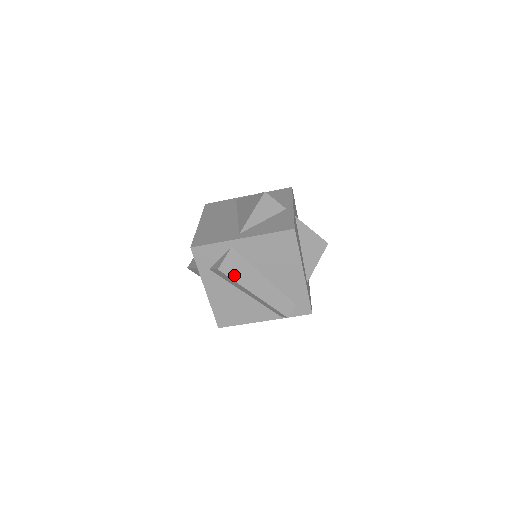
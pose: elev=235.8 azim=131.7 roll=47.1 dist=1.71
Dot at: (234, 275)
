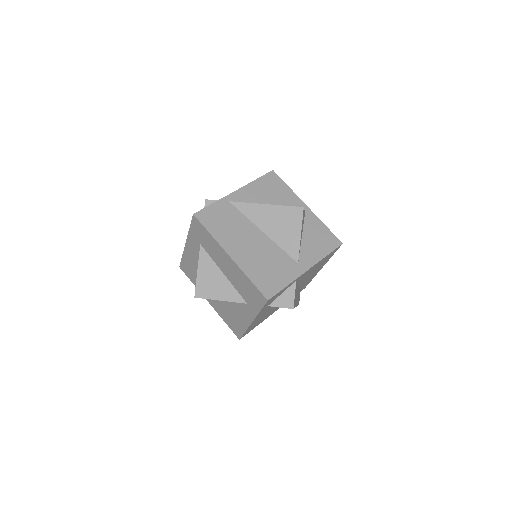
Dot at: (295, 303)
